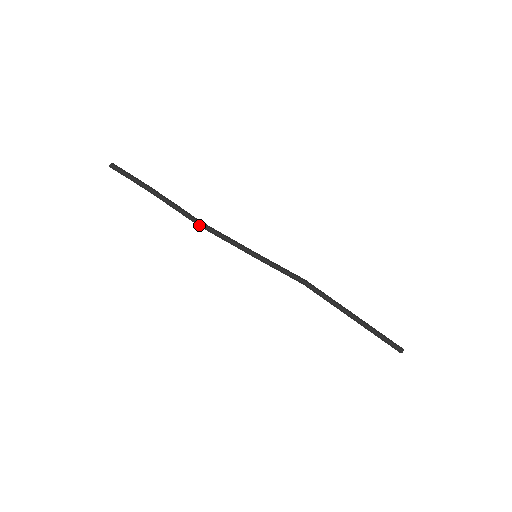
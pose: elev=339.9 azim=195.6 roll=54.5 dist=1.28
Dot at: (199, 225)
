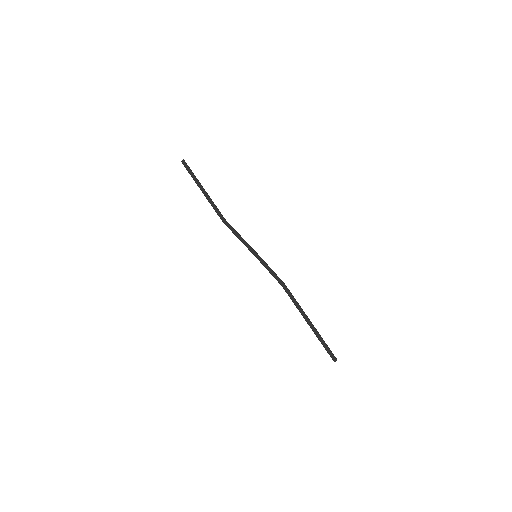
Dot at: (224, 221)
